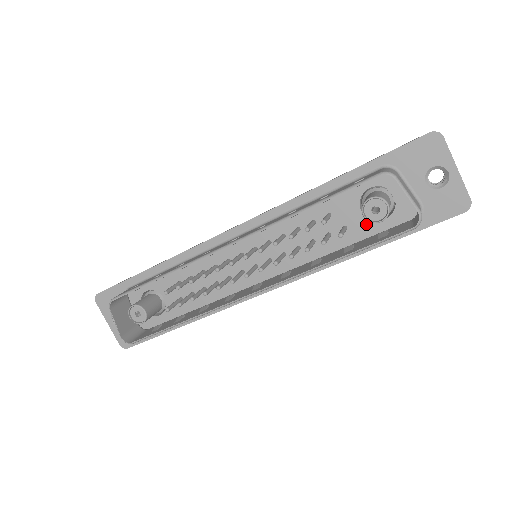
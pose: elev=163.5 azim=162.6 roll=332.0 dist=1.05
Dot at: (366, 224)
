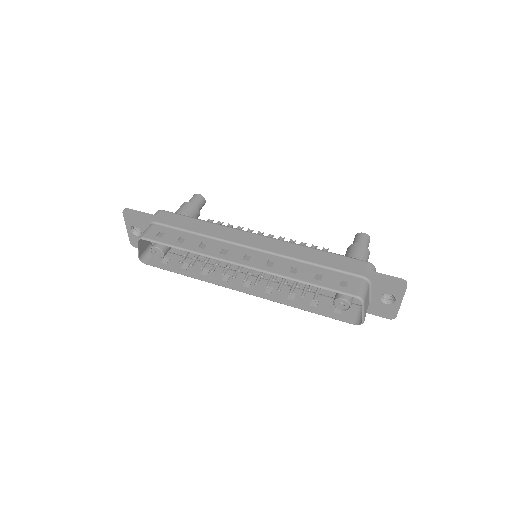
Dot at: occluded
